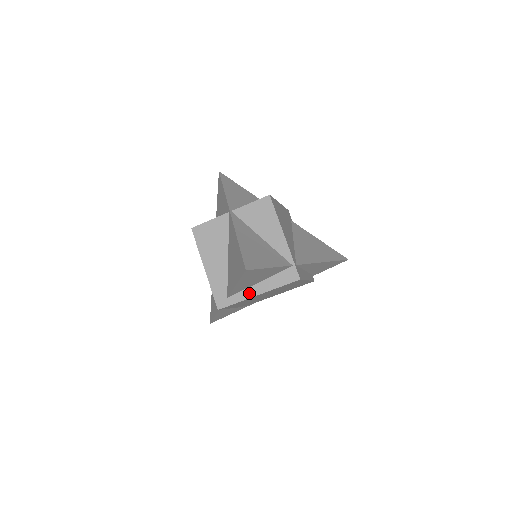
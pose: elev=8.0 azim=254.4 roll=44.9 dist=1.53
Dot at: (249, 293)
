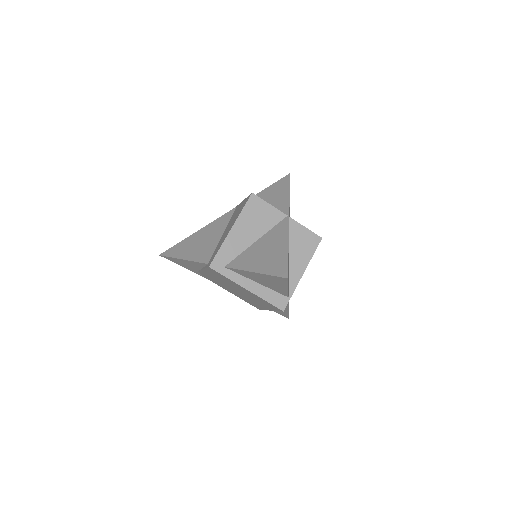
Dot at: (243, 281)
